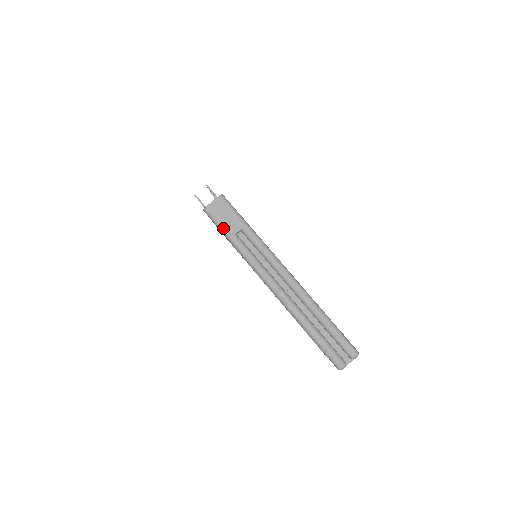
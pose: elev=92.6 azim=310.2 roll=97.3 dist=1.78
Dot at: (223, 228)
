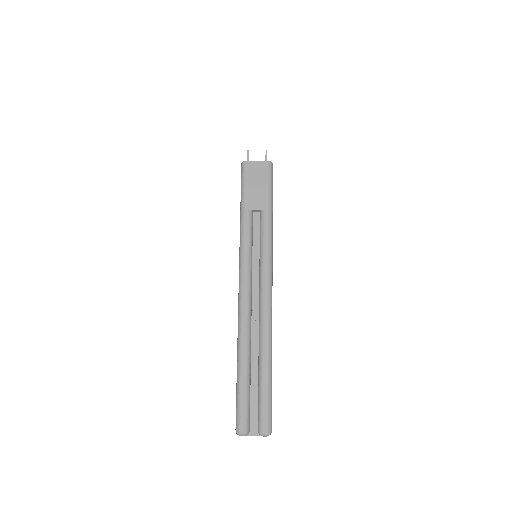
Dot at: (245, 194)
